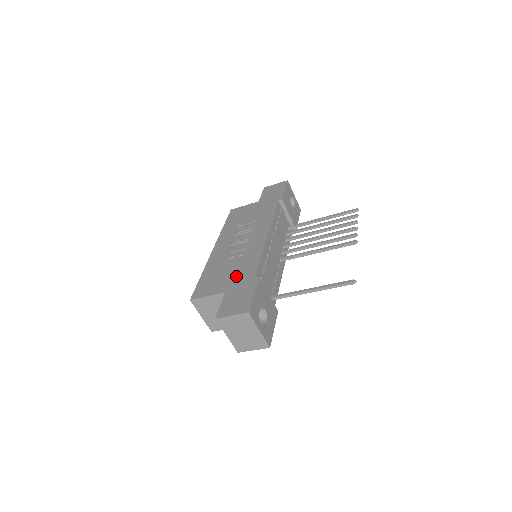
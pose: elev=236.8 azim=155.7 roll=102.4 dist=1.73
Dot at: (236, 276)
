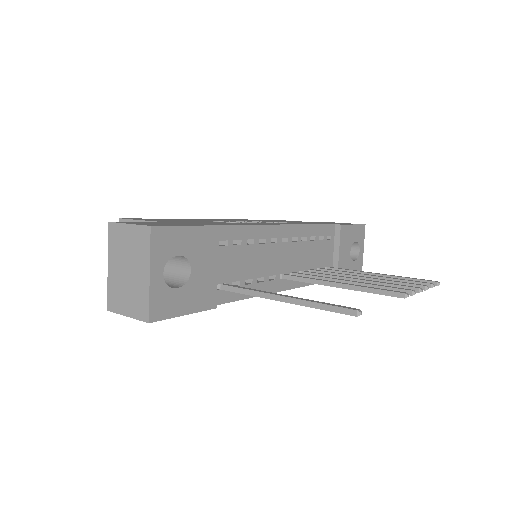
Dot at: (197, 222)
